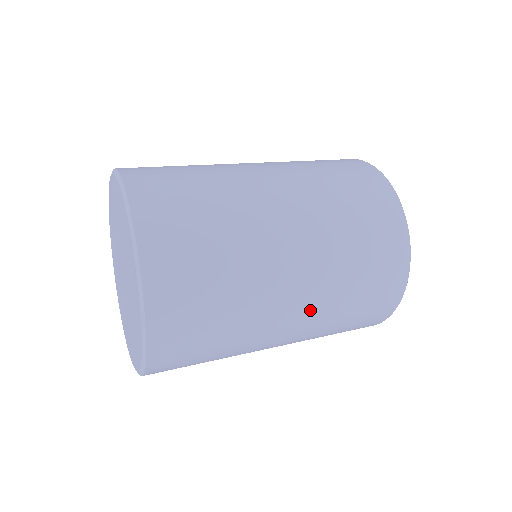
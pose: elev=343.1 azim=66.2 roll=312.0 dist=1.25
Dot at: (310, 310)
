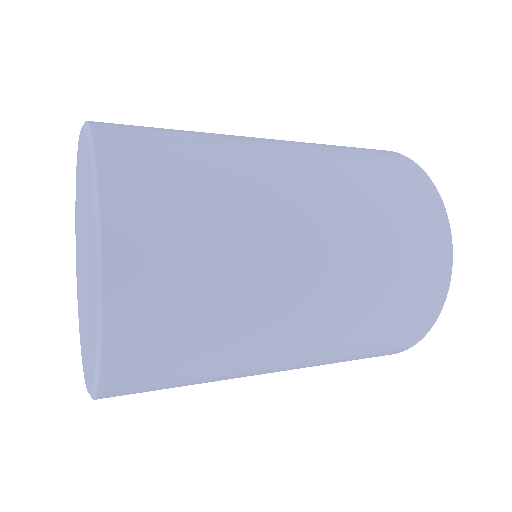
Dot at: (330, 210)
